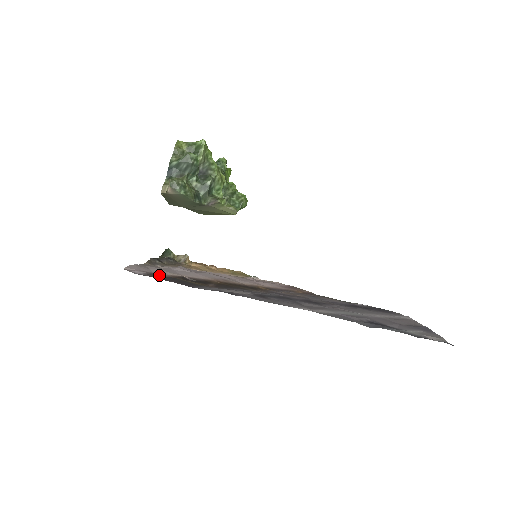
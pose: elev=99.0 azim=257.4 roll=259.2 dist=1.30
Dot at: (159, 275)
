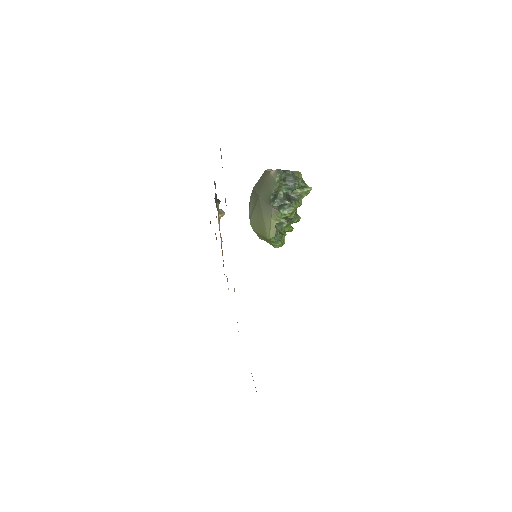
Dot at: occluded
